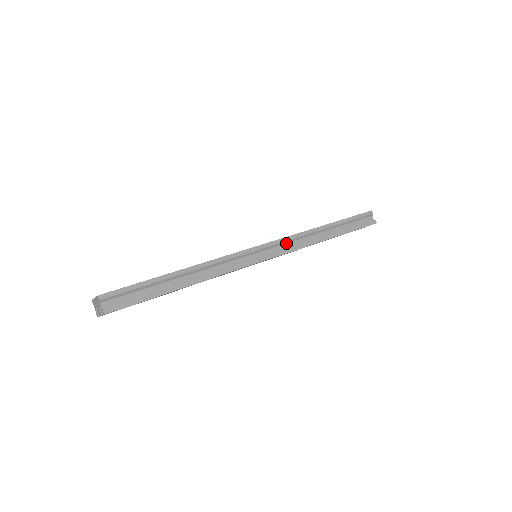
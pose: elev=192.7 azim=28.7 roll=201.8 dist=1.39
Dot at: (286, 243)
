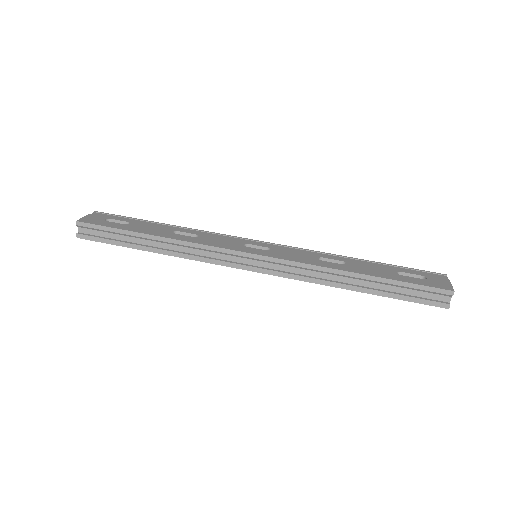
Dot at: (289, 266)
